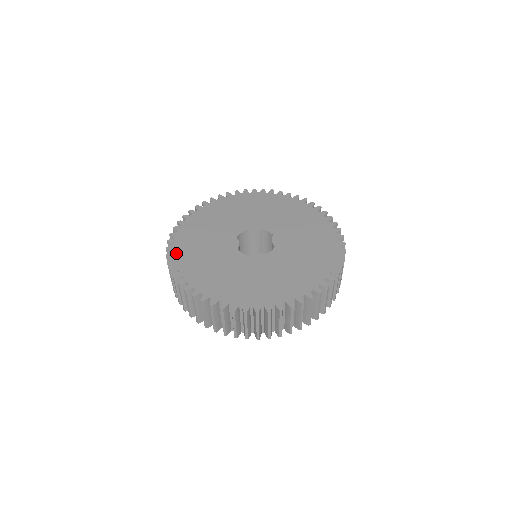
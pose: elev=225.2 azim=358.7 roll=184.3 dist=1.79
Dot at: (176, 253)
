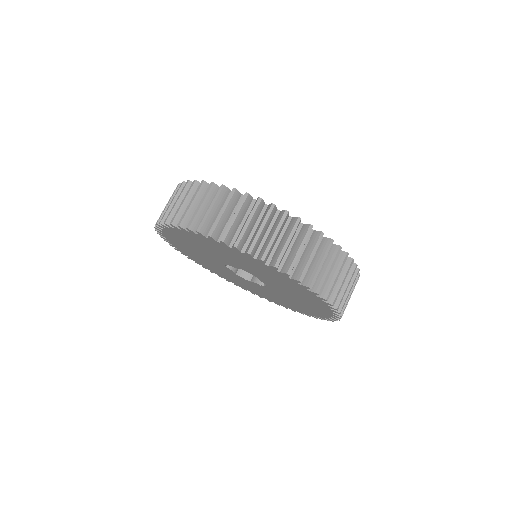
Dot at: occluded
